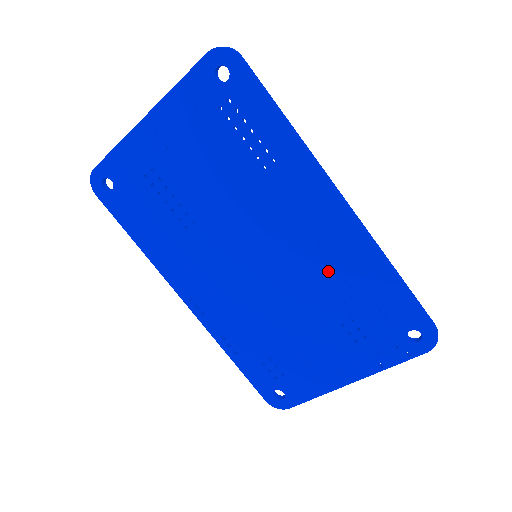
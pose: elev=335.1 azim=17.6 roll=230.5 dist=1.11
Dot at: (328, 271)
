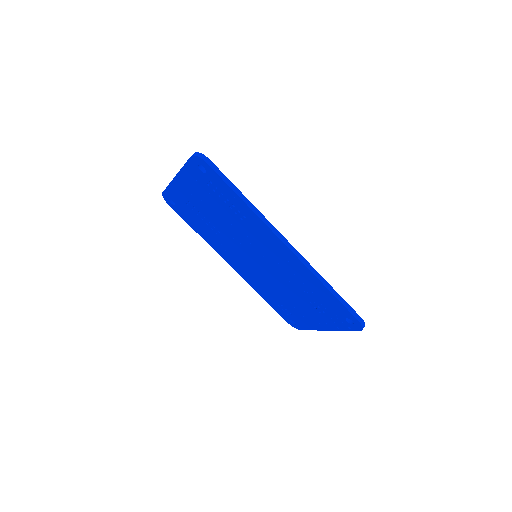
Dot at: (293, 276)
